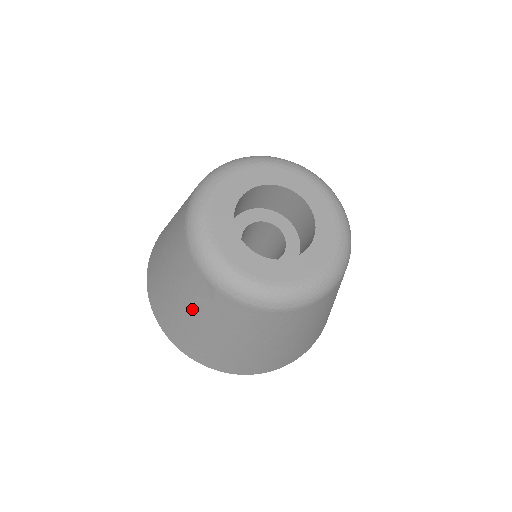
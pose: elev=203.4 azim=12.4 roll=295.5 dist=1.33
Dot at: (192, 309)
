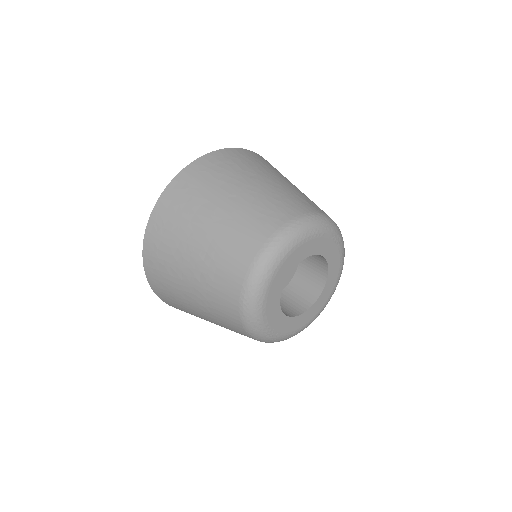
Dot at: occluded
